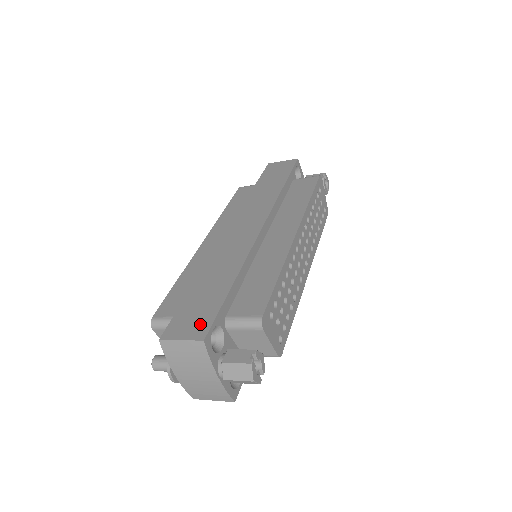
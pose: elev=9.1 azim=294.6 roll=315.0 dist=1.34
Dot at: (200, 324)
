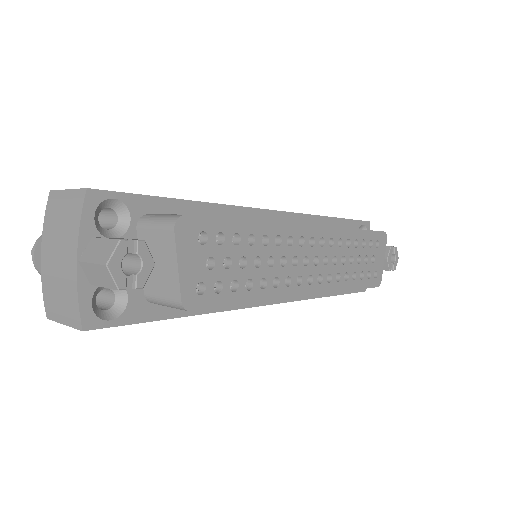
Dot at: occluded
